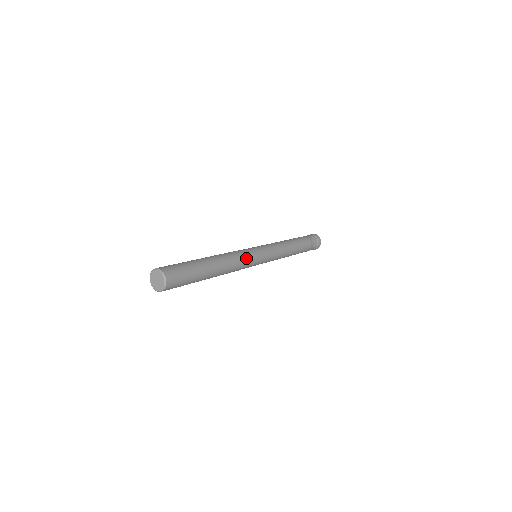
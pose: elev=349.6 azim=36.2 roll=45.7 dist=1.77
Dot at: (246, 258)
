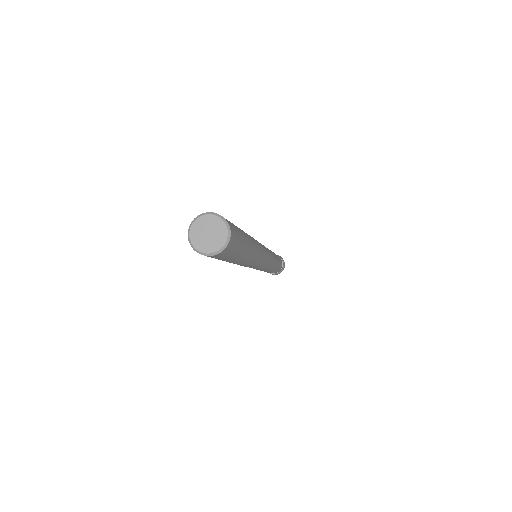
Dot at: (262, 259)
